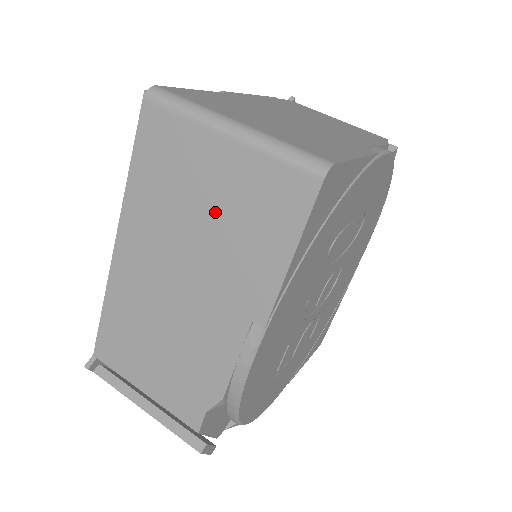
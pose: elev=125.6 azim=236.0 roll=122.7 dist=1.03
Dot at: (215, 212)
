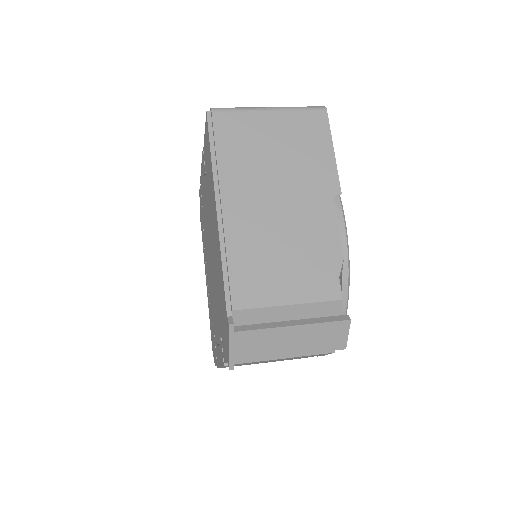
Dot at: (282, 148)
